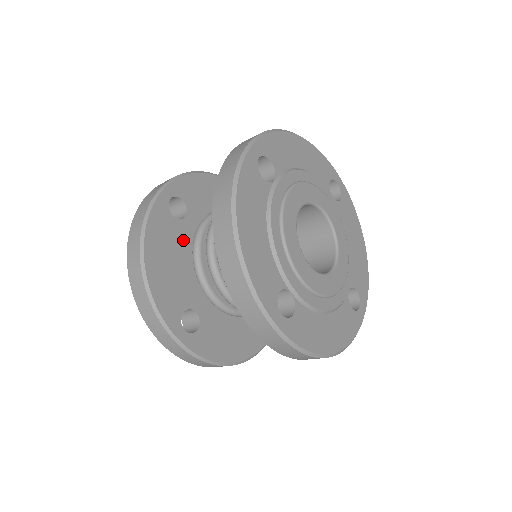
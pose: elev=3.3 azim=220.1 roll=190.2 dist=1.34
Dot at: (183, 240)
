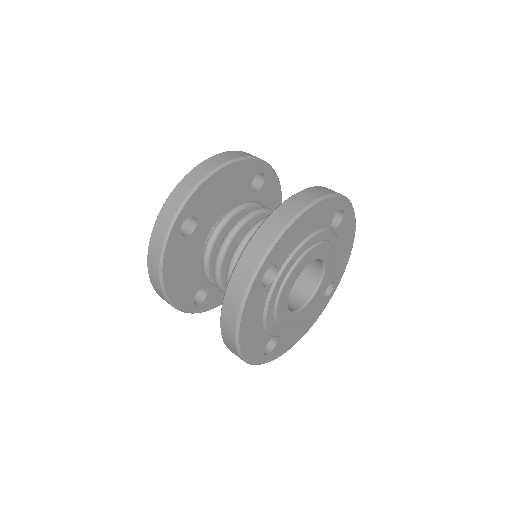
Dot at: (194, 248)
